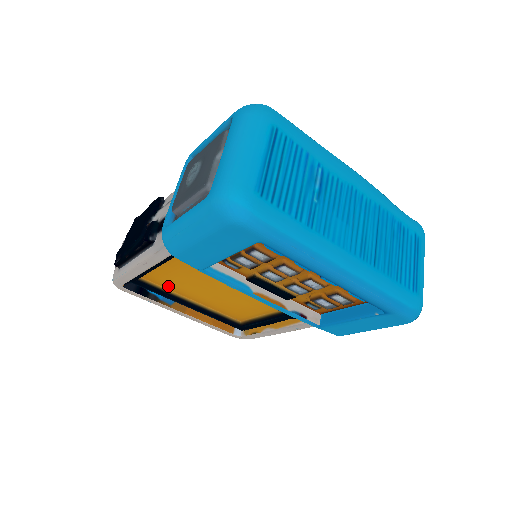
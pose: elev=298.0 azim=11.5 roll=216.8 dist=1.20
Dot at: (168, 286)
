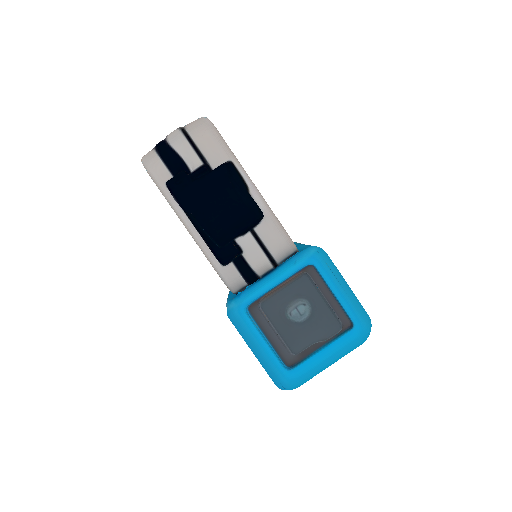
Dot at: occluded
